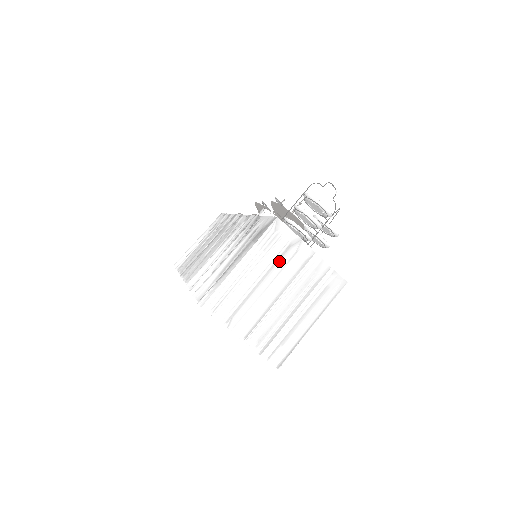
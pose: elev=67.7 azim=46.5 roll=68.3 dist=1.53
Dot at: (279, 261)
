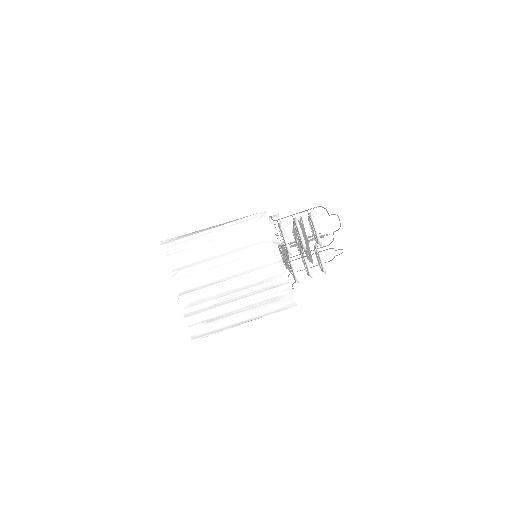
Dot at: (246, 248)
